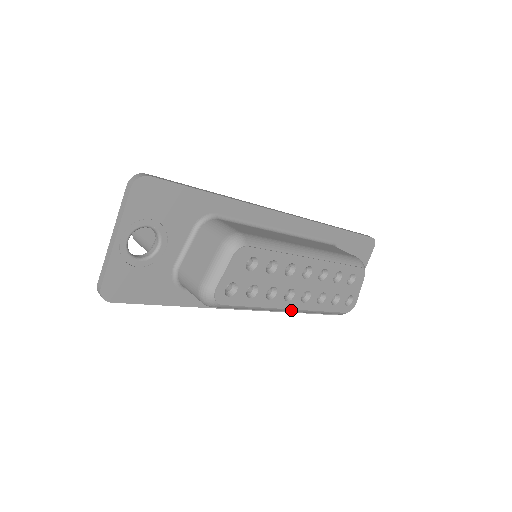
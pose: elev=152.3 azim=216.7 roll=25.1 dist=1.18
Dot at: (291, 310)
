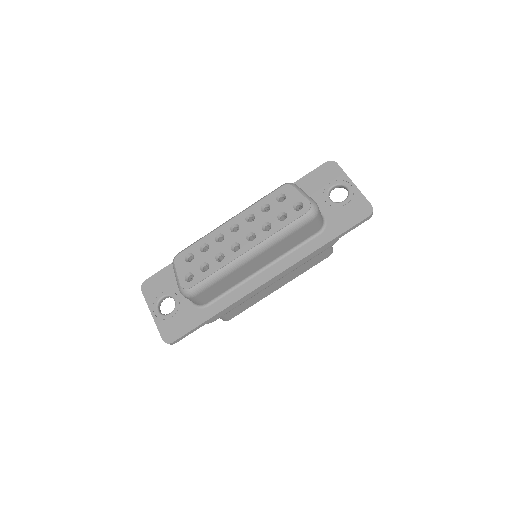
Dot at: (251, 252)
